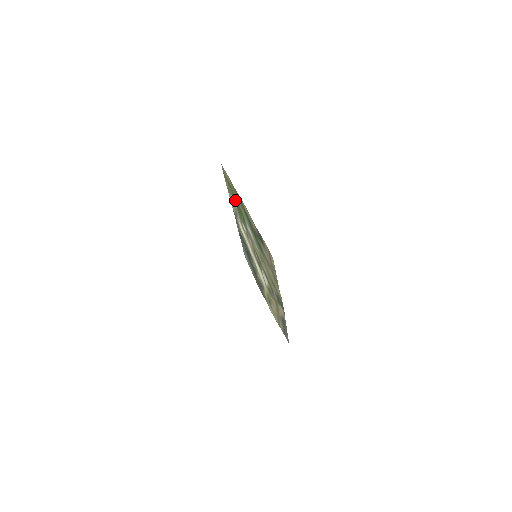
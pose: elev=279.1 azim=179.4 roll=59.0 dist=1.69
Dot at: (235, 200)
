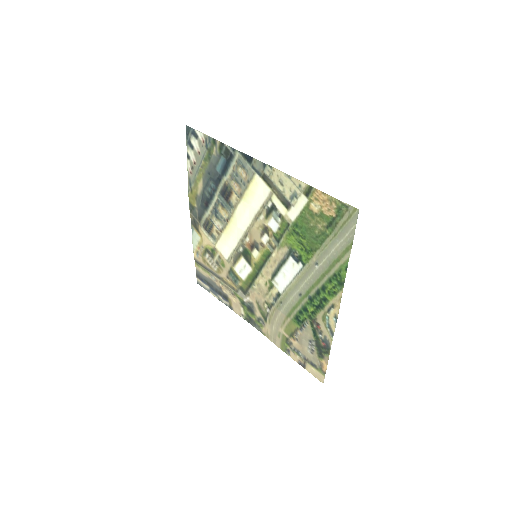
Dot at: (312, 232)
